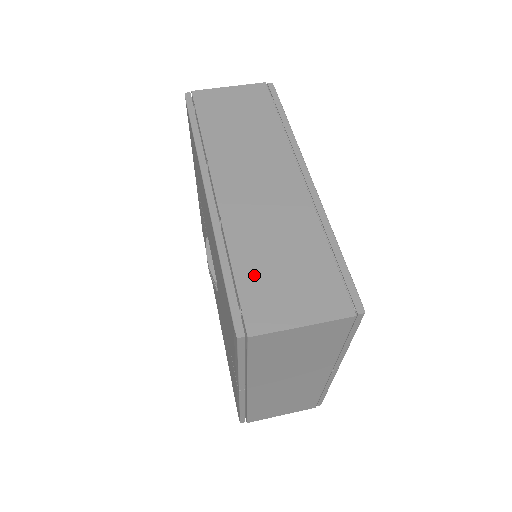
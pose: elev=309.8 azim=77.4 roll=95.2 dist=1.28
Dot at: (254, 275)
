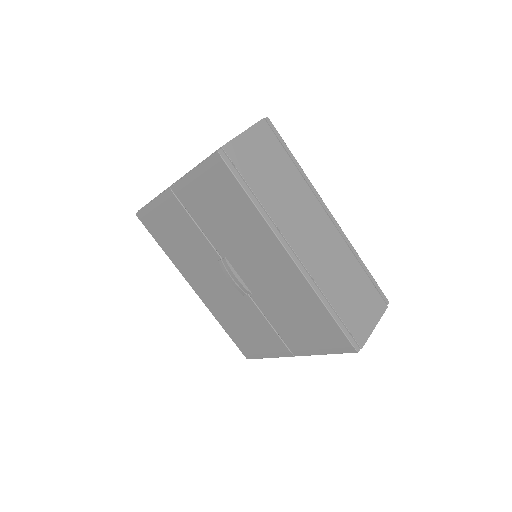
Dot at: (346, 310)
